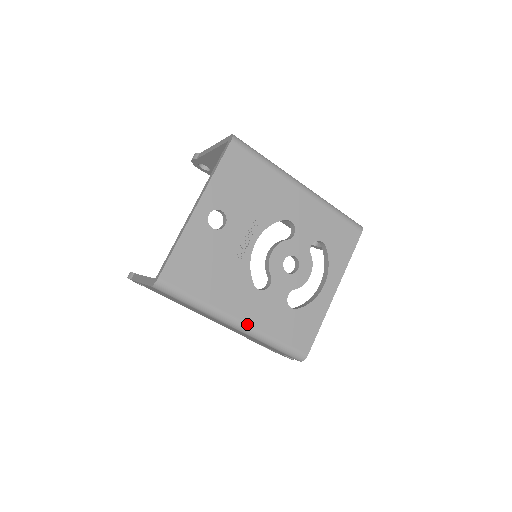
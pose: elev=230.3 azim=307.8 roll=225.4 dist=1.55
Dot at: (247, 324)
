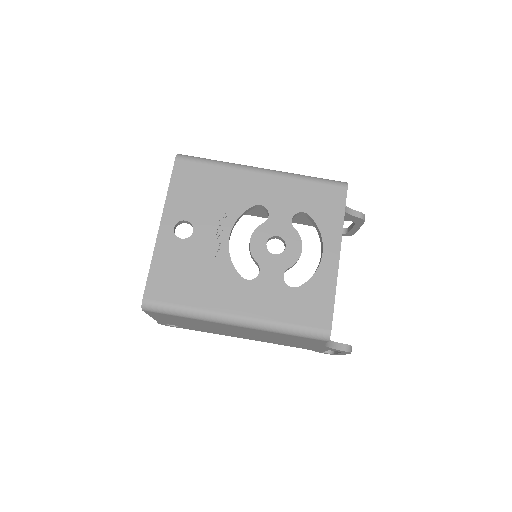
Dot at: (247, 317)
